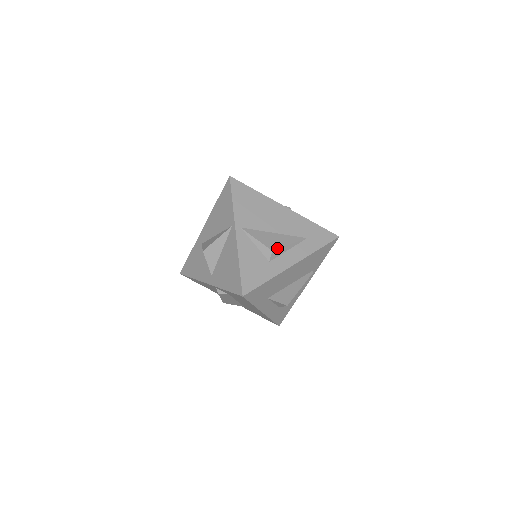
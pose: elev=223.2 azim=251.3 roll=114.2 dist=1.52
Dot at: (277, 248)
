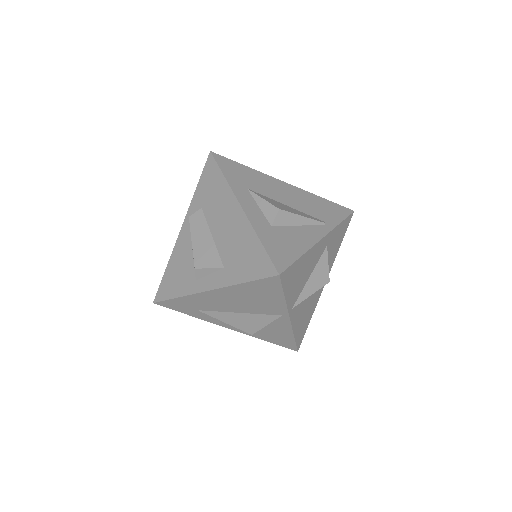
Dot at: occluded
